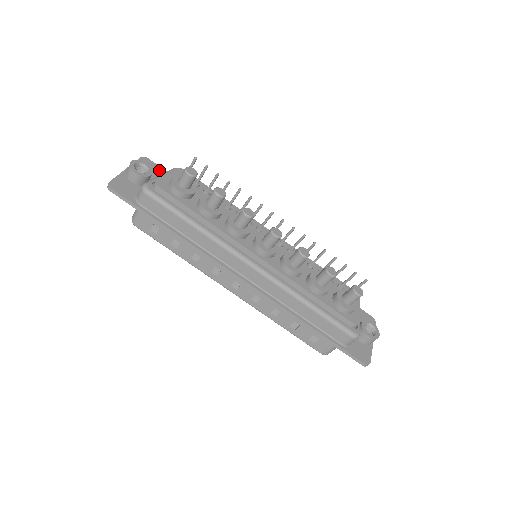
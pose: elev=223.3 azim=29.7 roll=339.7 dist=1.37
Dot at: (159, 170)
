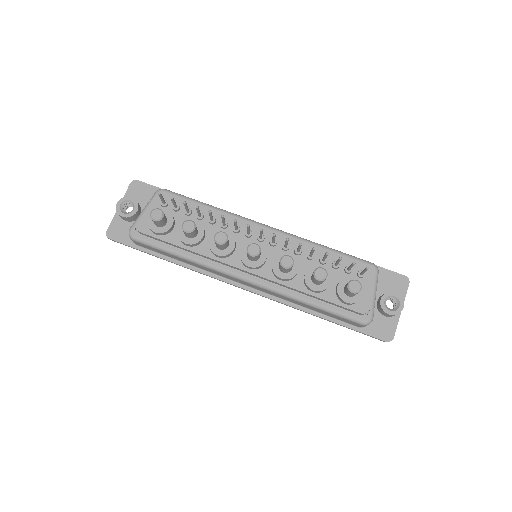
Dot at: (150, 190)
